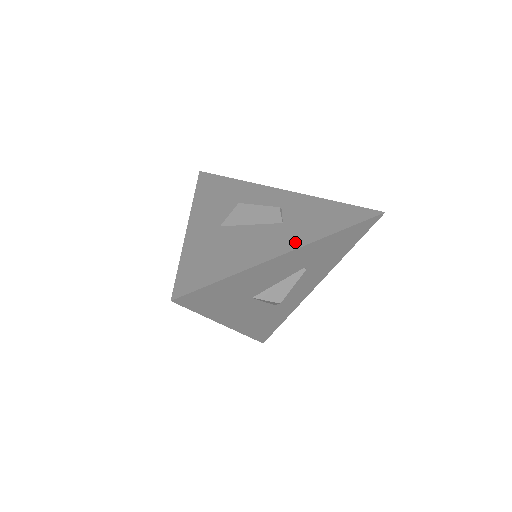
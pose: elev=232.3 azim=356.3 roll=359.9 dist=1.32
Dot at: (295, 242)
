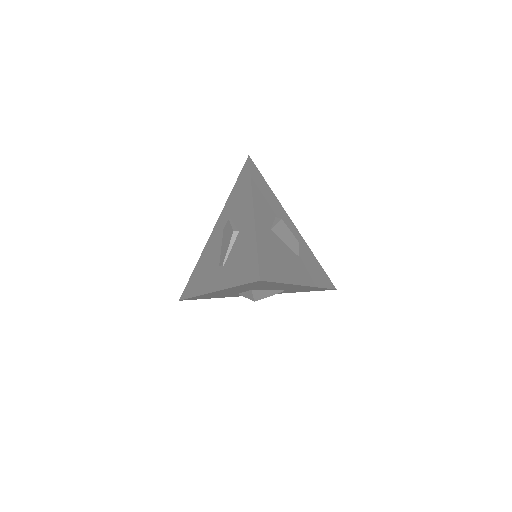
Dot at: (307, 280)
